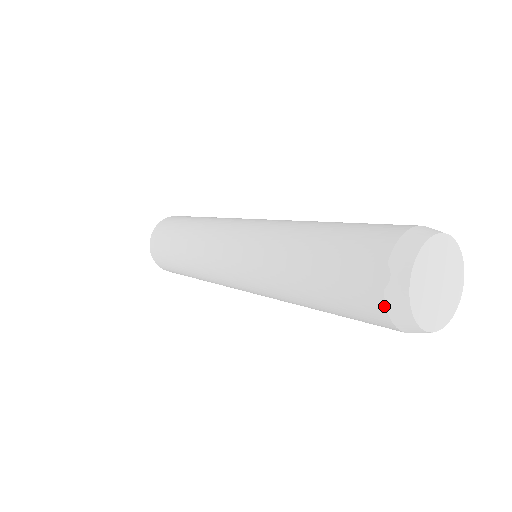
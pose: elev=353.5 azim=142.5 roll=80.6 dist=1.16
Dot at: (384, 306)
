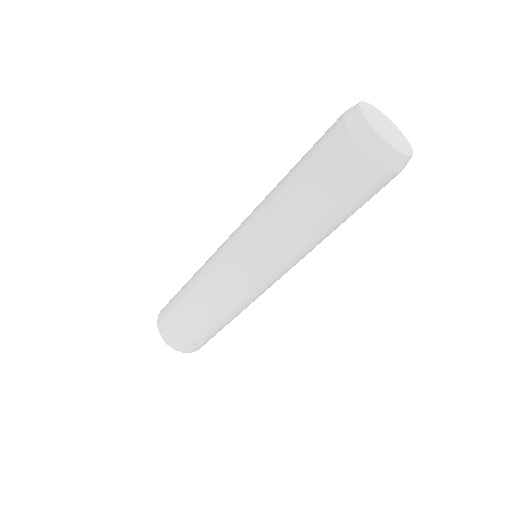
Dot at: occluded
